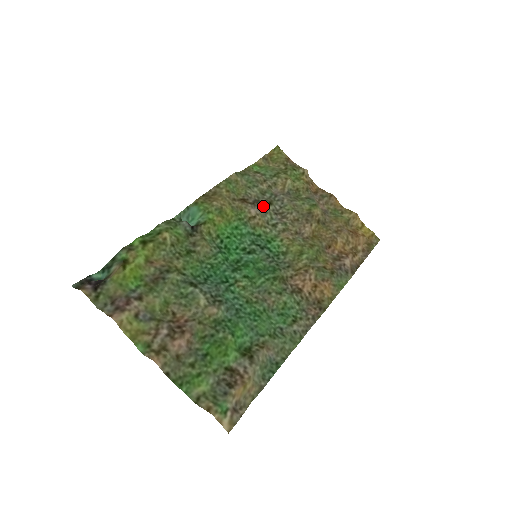
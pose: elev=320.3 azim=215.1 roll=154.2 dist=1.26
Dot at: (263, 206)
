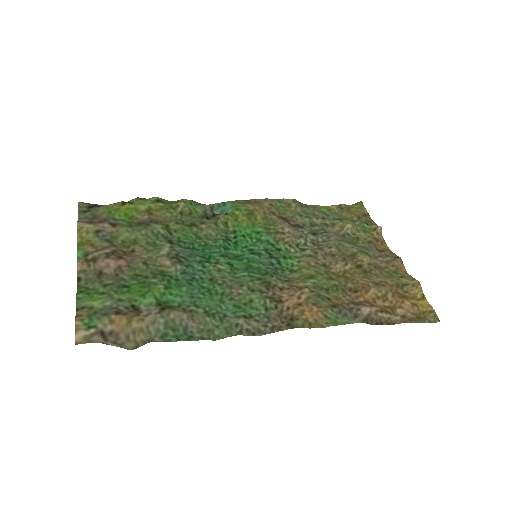
Dot at: (303, 232)
